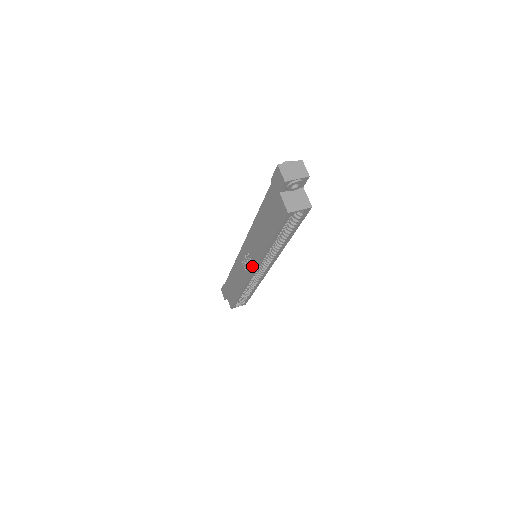
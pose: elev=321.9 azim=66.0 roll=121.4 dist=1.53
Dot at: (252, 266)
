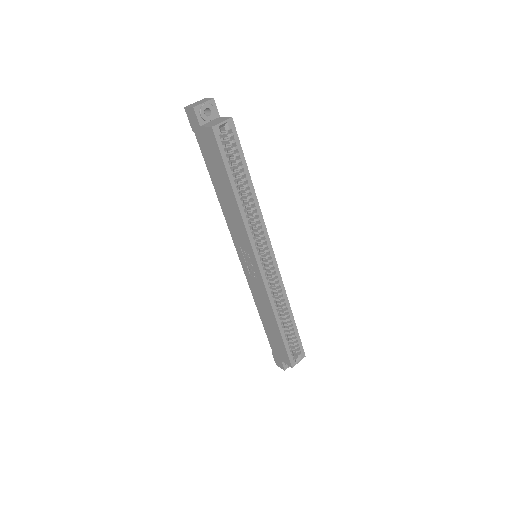
Dot at: (252, 256)
